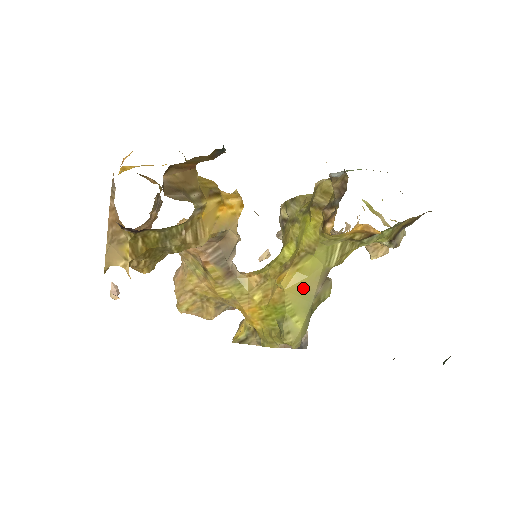
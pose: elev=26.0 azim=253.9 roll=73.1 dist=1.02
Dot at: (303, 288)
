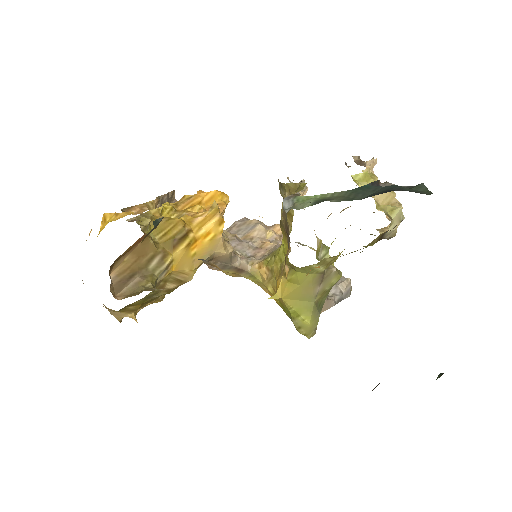
Dot at: (299, 294)
